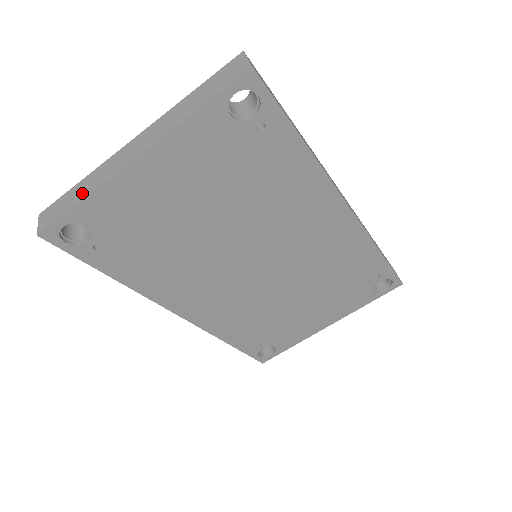
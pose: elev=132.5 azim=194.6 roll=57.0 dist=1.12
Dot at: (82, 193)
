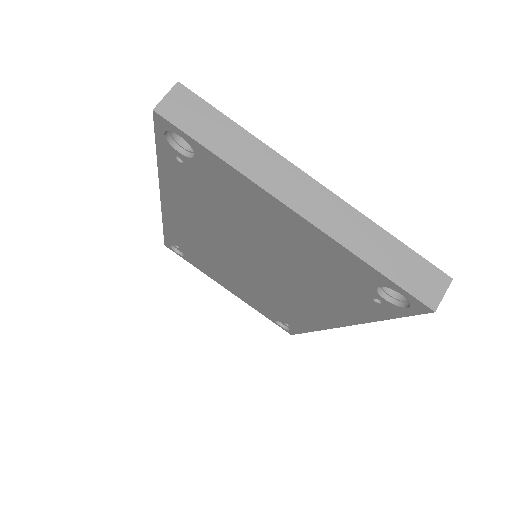
Dot at: (229, 150)
